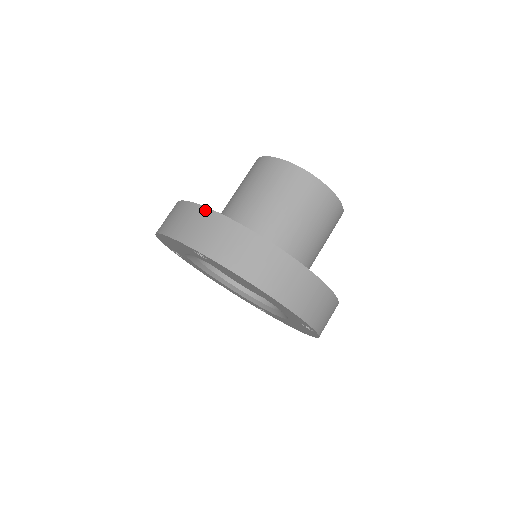
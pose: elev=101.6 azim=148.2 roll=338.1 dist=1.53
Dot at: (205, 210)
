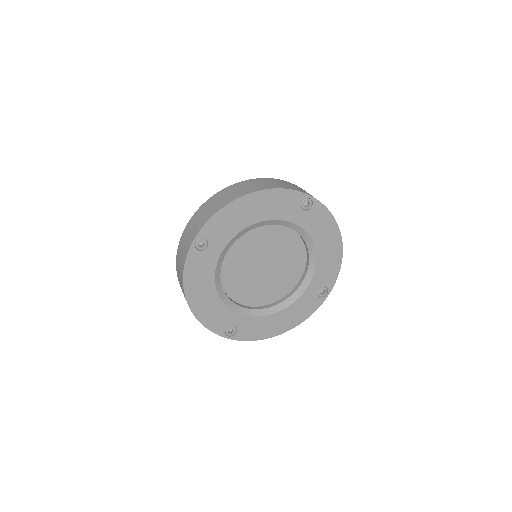
Dot at: (288, 182)
